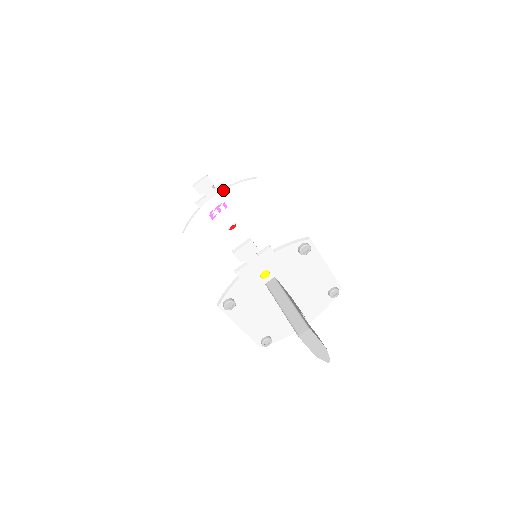
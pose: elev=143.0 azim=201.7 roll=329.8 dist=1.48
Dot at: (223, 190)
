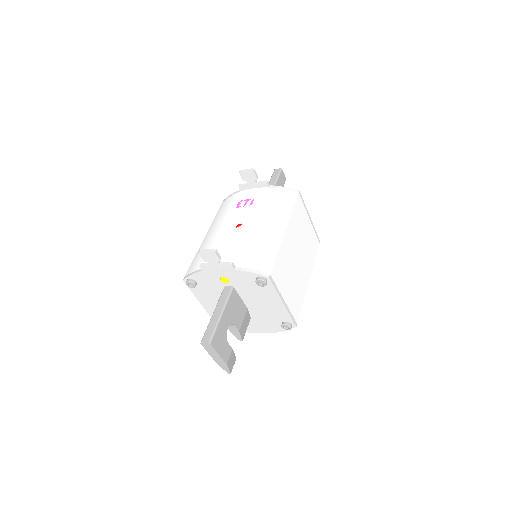
Dot at: (264, 187)
